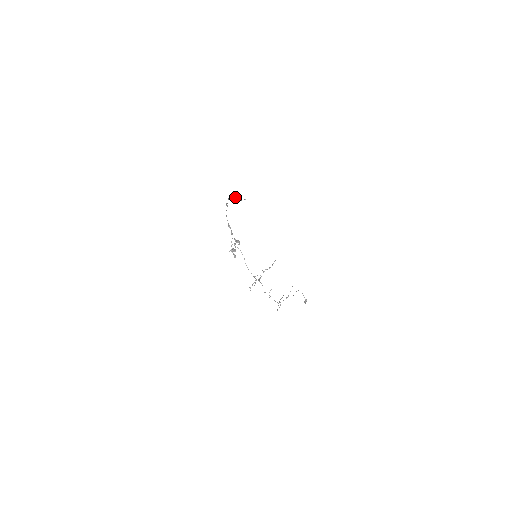
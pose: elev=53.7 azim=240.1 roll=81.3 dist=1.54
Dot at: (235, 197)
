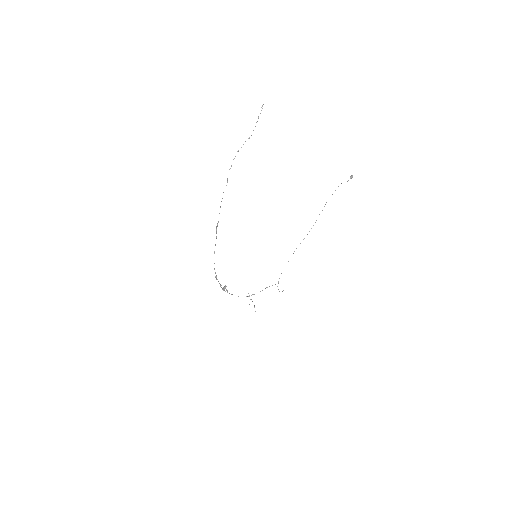
Dot at: (238, 151)
